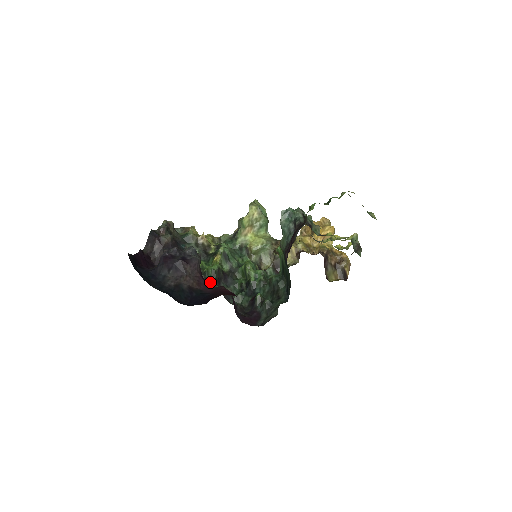
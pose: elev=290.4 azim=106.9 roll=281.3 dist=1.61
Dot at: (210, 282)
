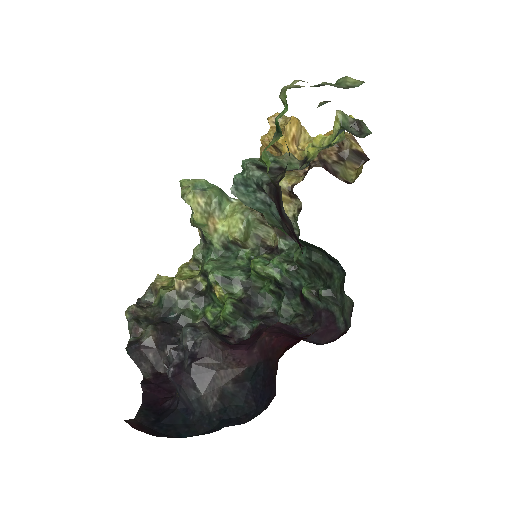
Dot at: (241, 328)
